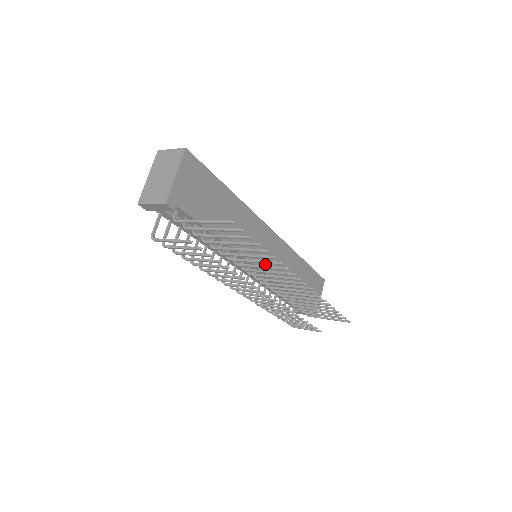
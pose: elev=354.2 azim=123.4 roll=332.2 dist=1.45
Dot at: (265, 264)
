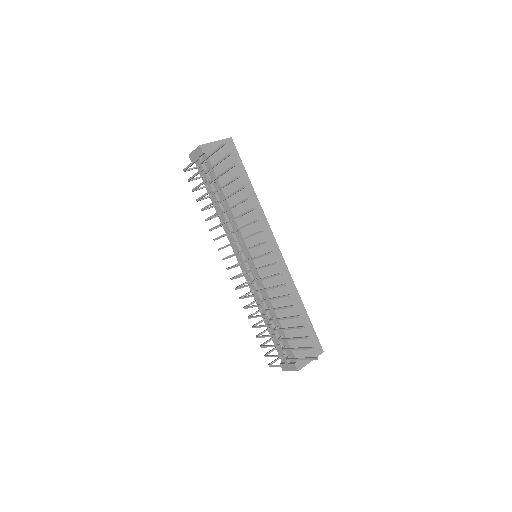
Dot at: (258, 258)
